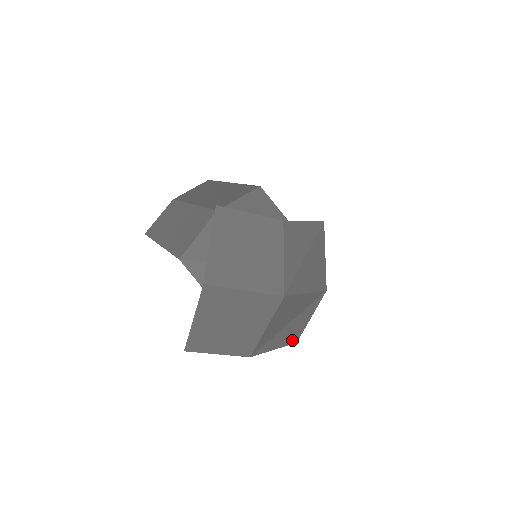
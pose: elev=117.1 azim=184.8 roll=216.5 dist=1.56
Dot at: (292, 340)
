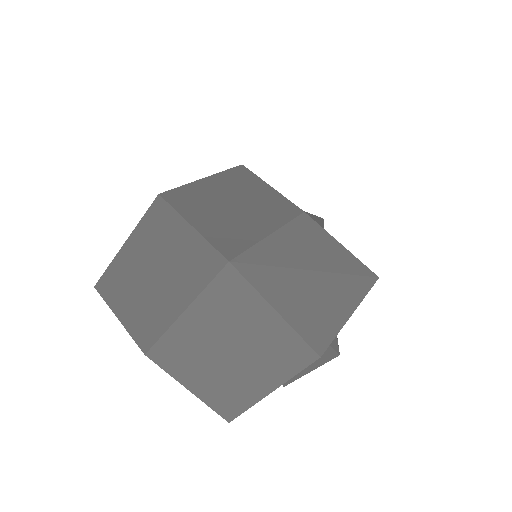
Dot at: (223, 405)
